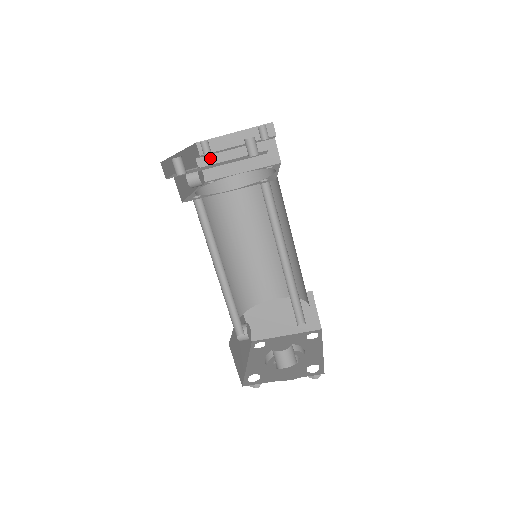
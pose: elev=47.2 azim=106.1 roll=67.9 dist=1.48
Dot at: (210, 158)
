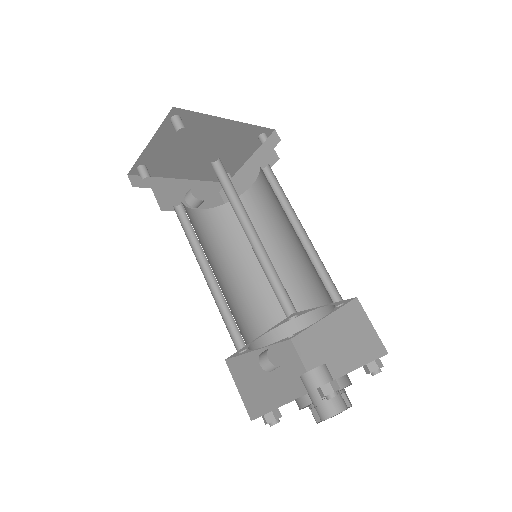
Dot at: occluded
